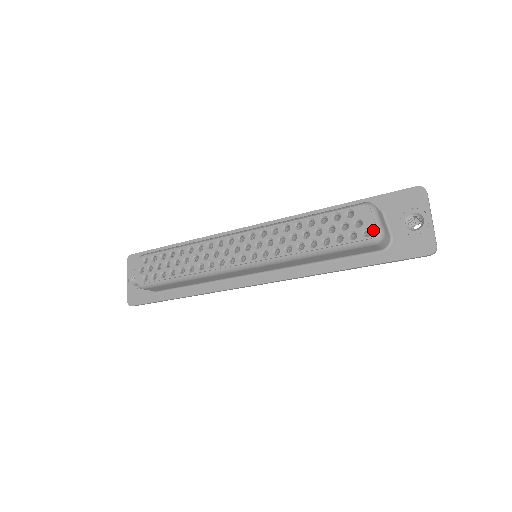
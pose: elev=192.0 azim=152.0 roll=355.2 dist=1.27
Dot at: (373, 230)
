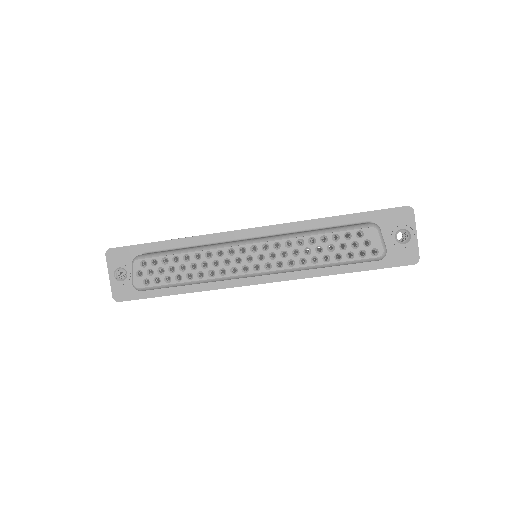
Dot at: (380, 250)
